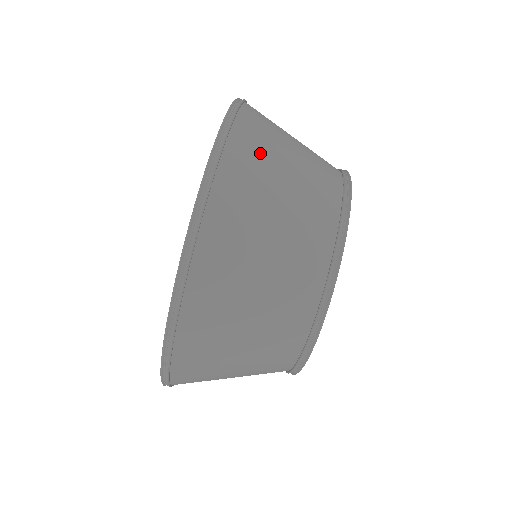
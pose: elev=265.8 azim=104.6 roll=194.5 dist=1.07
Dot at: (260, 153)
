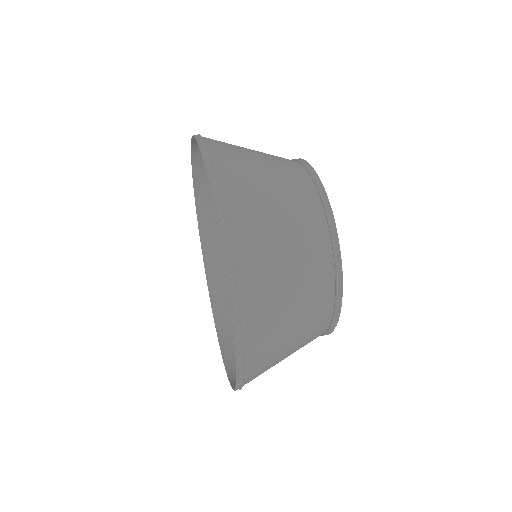
Dot at: occluded
